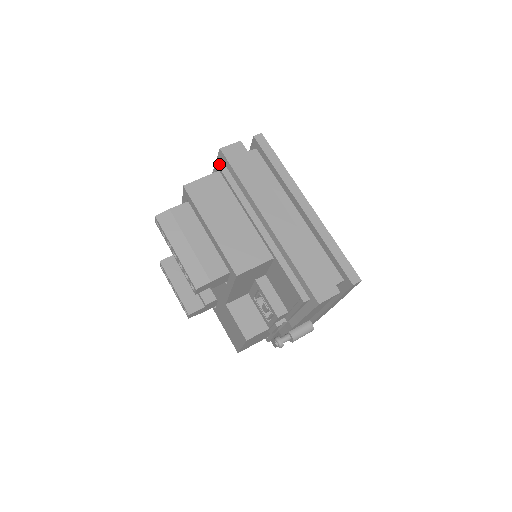
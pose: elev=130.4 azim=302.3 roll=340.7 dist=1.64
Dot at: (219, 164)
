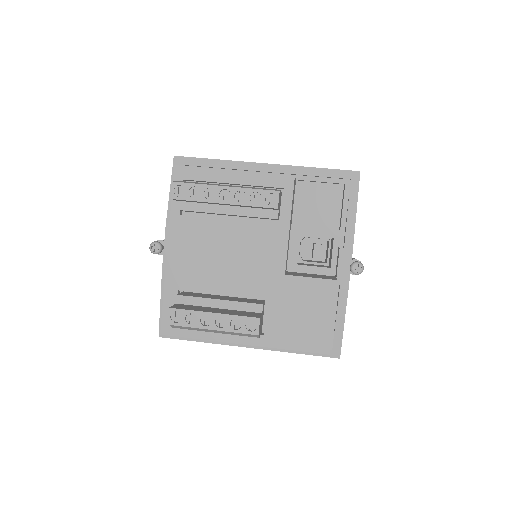
Dot at: (182, 165)
